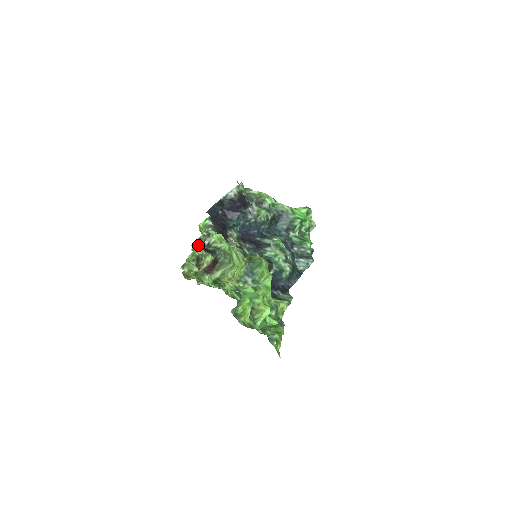
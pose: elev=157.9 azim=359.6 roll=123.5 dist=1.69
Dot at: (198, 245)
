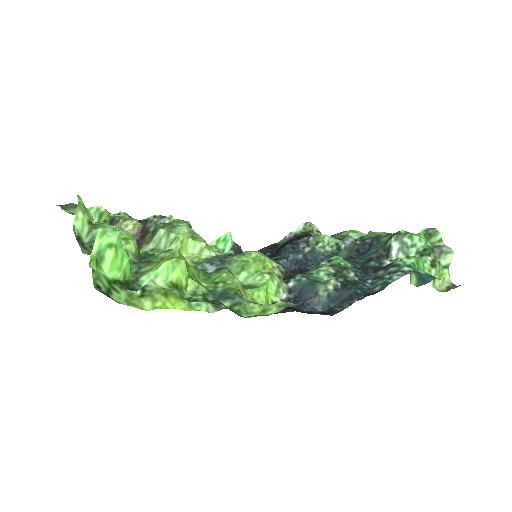
Dot at: occluded
